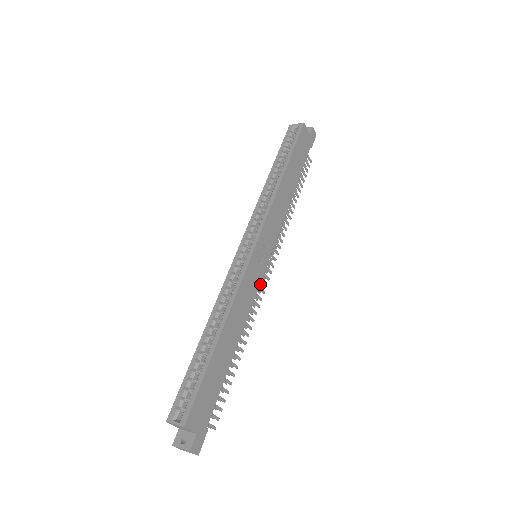
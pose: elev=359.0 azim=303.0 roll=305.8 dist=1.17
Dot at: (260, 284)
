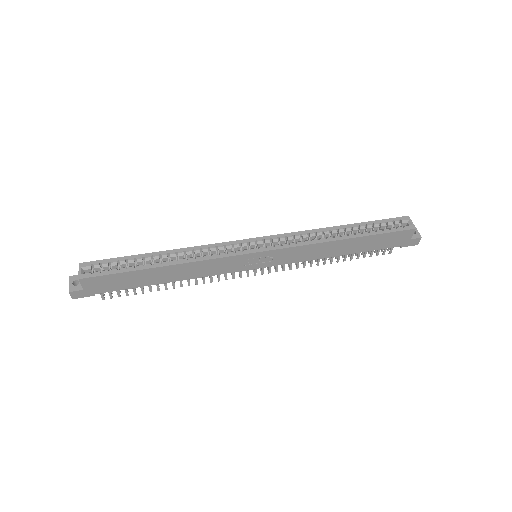
Dot at: occluded
